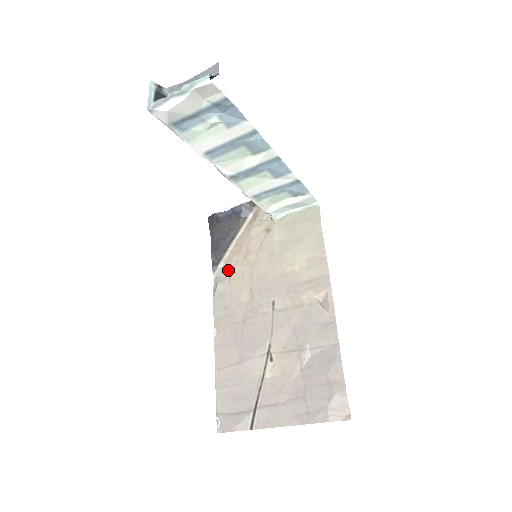
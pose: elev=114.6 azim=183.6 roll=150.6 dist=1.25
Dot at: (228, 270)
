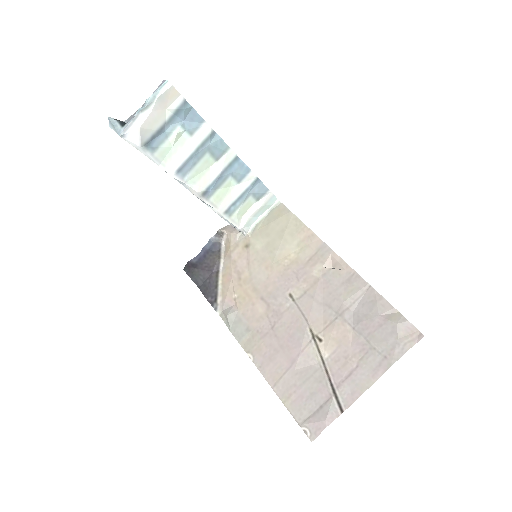
Dot at: (229, 299)
